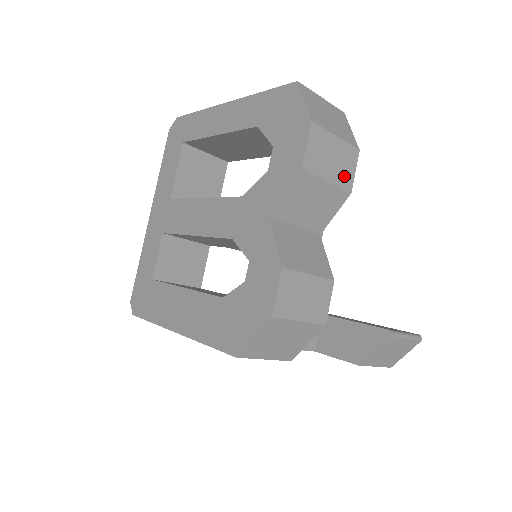
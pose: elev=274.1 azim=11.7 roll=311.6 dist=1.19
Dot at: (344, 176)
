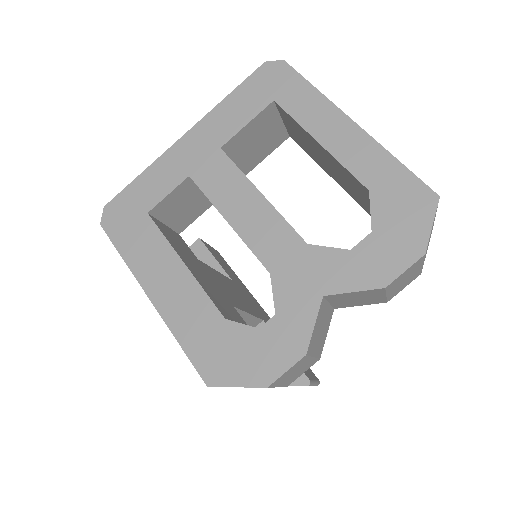
Dot at: (397, 291)
